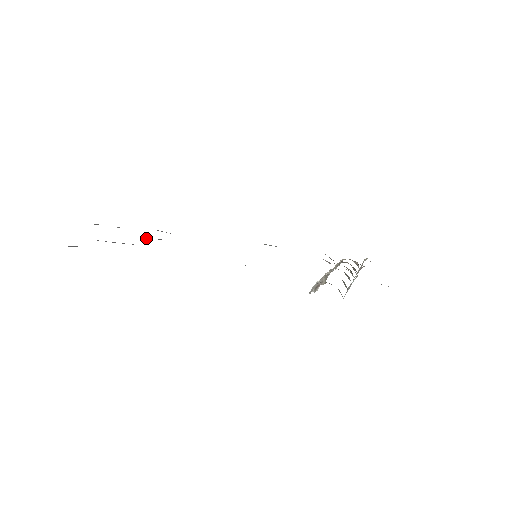
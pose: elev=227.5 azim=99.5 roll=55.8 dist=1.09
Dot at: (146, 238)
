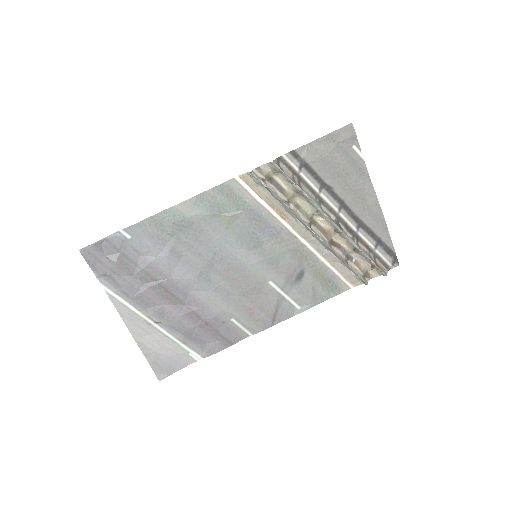
Dot at: (183, 311)
